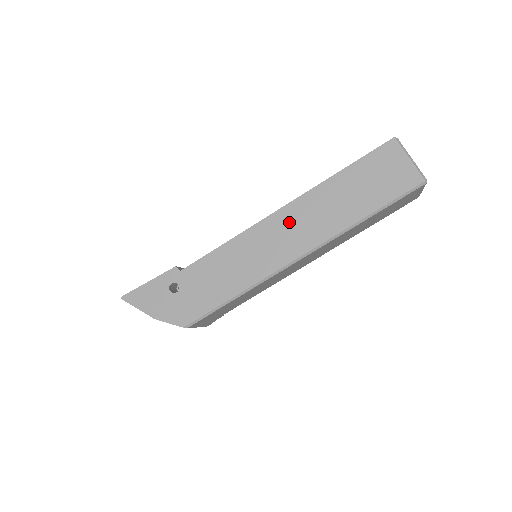
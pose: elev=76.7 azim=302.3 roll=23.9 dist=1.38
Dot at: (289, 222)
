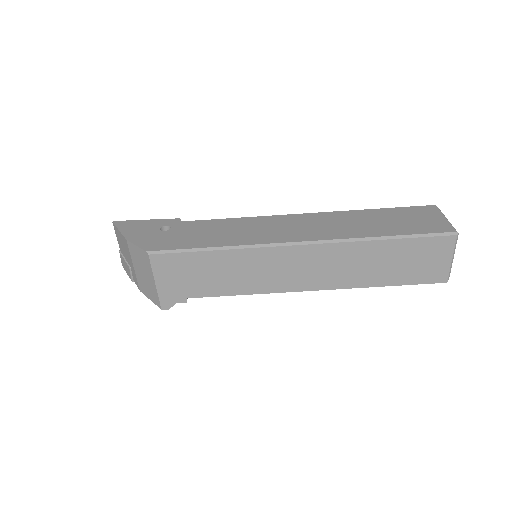
Dot at: (306, 221)
